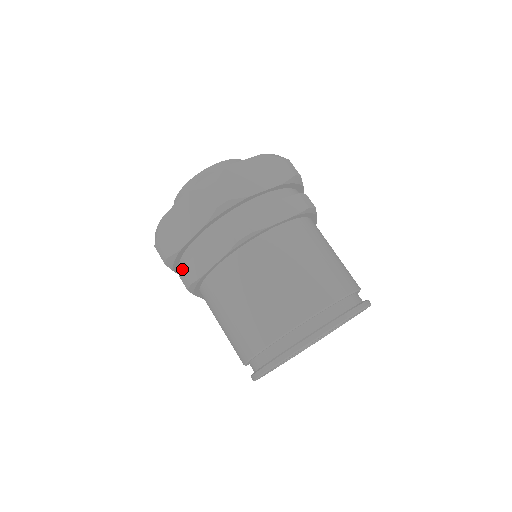
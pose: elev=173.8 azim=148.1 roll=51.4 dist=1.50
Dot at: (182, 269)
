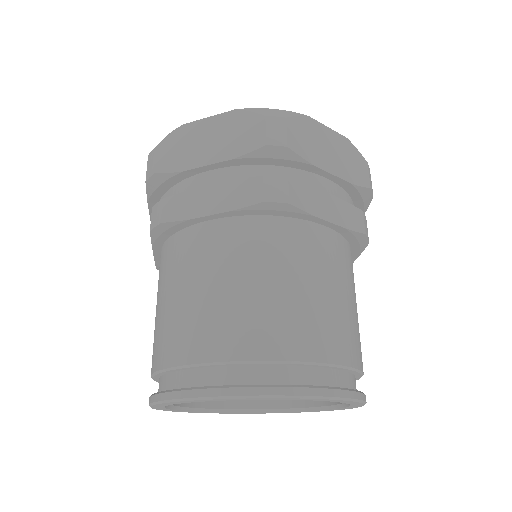
Dot at: occluded
